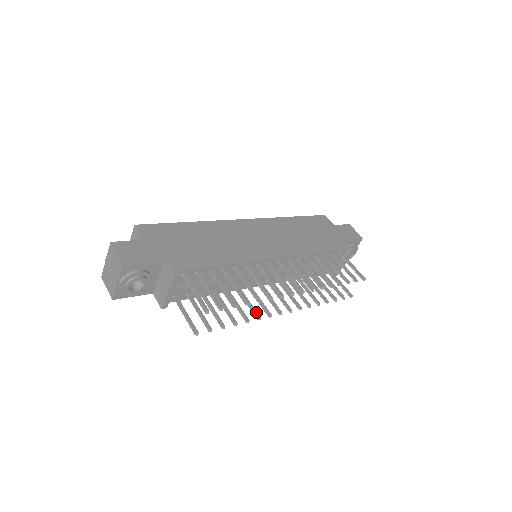
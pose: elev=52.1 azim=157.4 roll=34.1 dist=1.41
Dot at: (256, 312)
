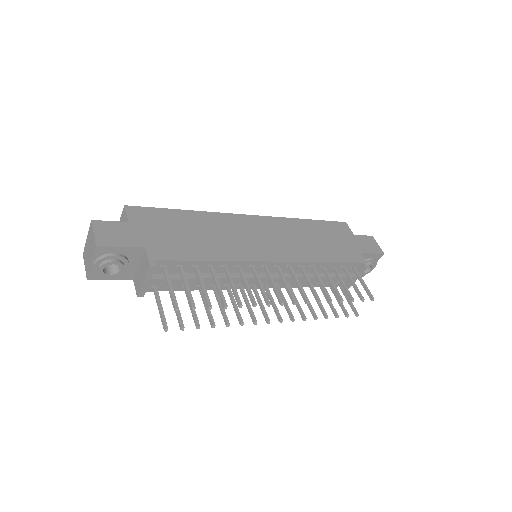
Dot at: (240, 316)
